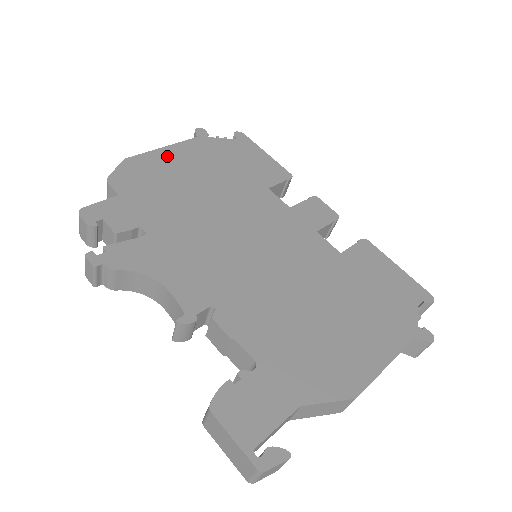
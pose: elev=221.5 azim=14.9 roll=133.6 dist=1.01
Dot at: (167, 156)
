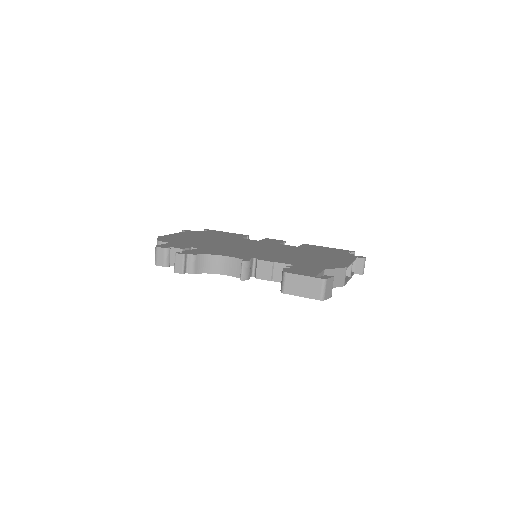
Dot at: (179, 235)
